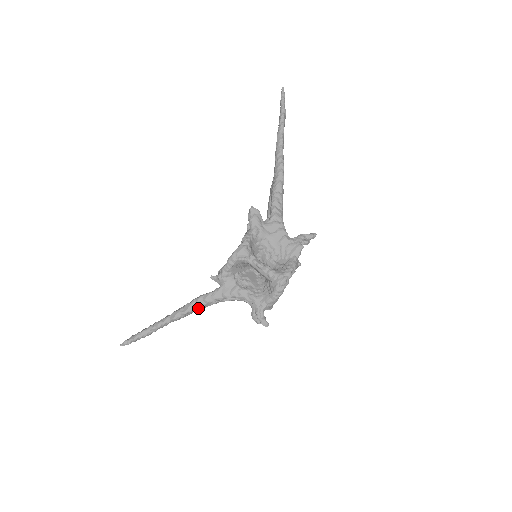
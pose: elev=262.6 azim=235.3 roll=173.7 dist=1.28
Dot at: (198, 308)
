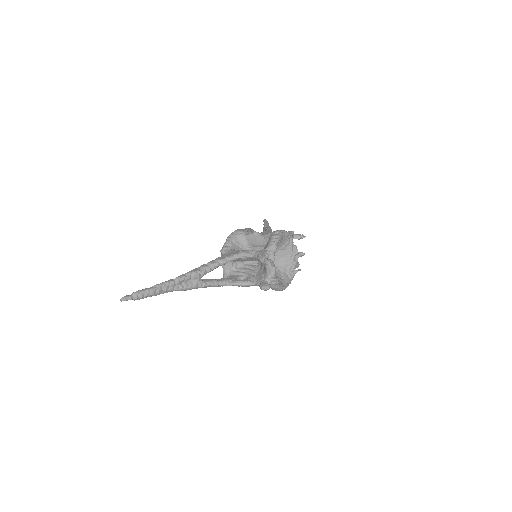
Dot at: (202, 270)
